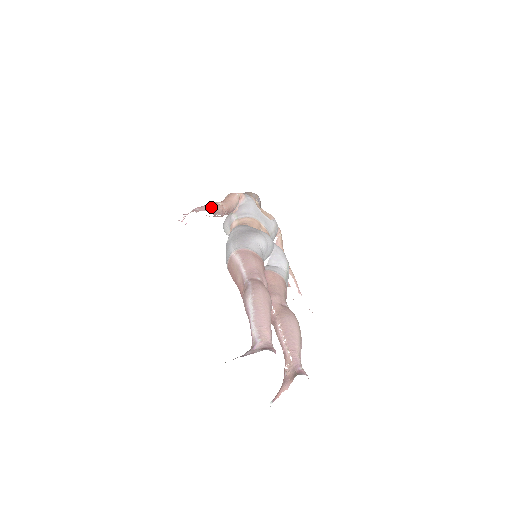
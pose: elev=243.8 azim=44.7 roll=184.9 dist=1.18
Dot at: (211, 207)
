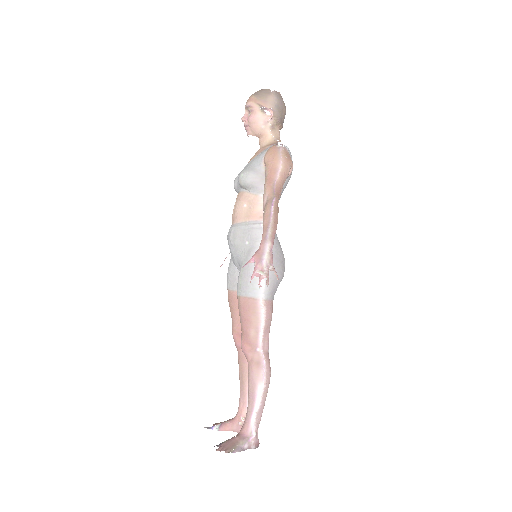
Dot at: occluded
